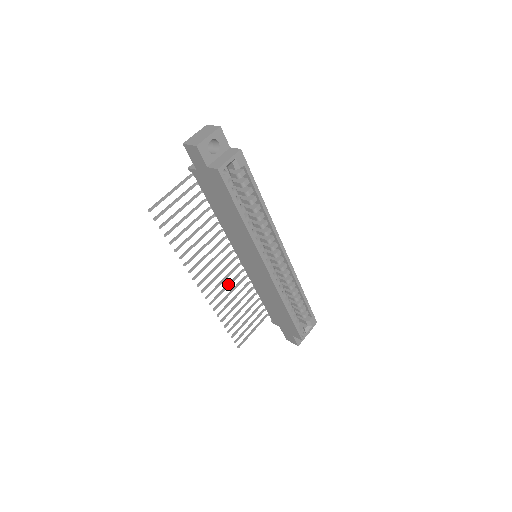
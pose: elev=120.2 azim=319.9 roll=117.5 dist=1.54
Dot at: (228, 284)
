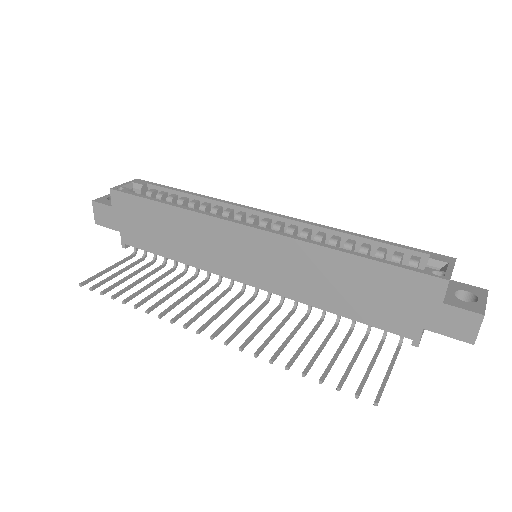
Dot at: (262, 323)
